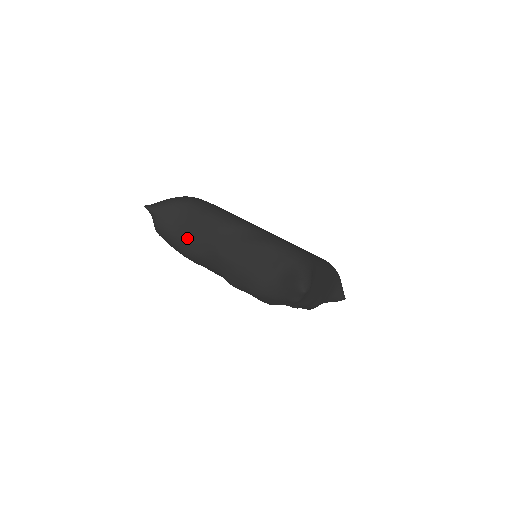
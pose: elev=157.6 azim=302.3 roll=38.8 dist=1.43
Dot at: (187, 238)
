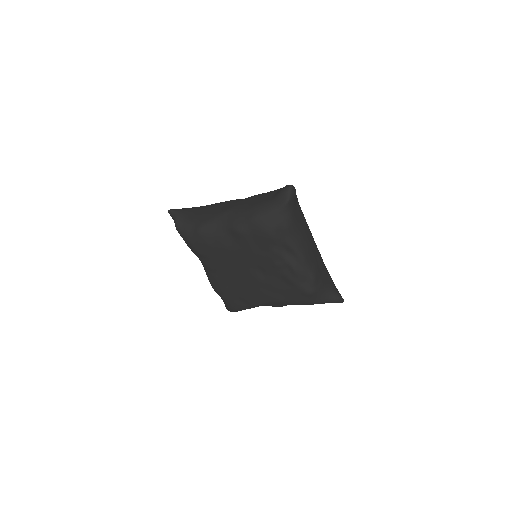
Dot at: (200, 217)
